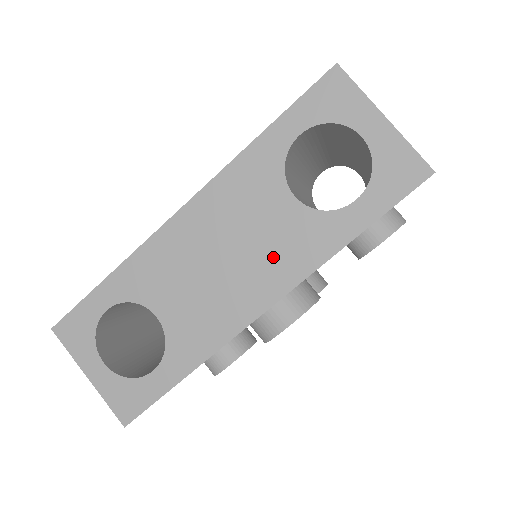
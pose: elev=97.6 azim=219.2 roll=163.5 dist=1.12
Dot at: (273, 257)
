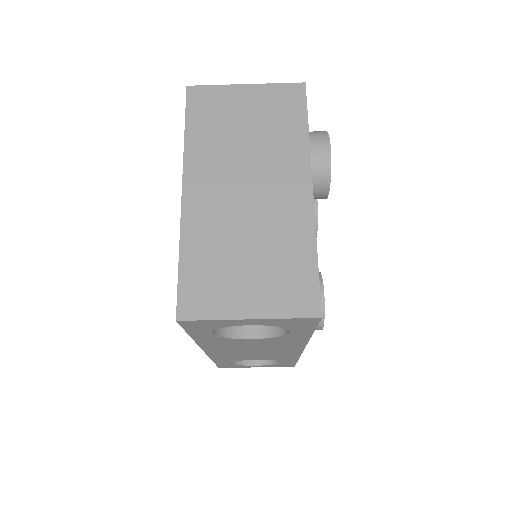
Dot at: (278, 346)
